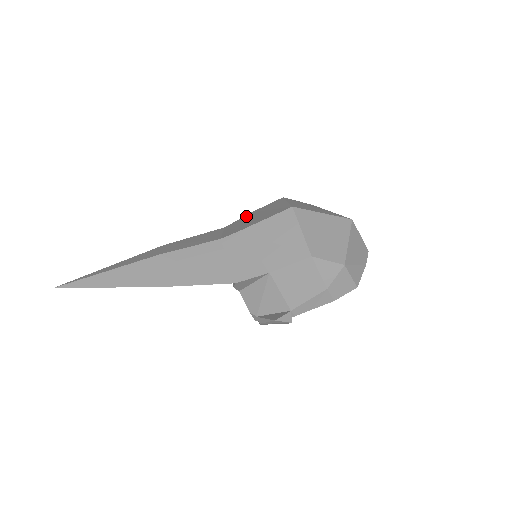
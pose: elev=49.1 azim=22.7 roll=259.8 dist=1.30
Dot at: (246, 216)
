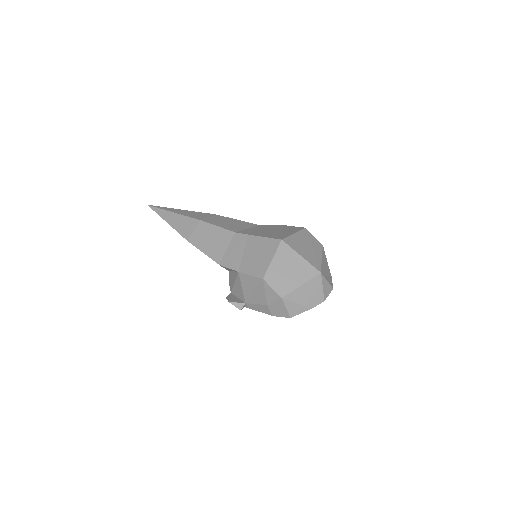
Dot at: (275, 226)
